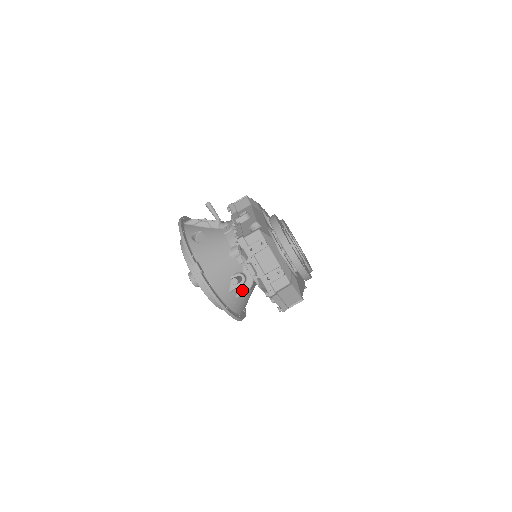
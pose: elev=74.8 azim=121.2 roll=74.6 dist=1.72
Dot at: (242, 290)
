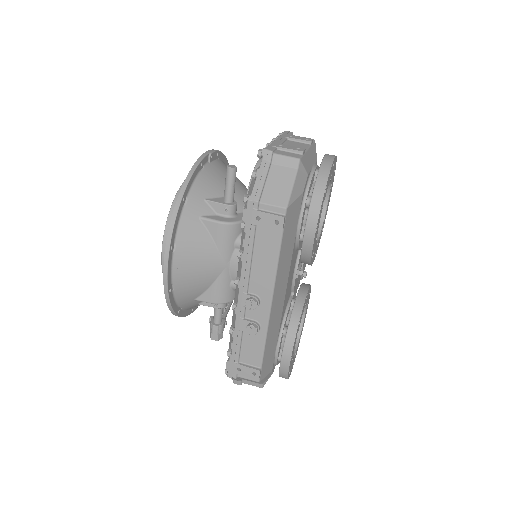
Dot at: (216, 218)
